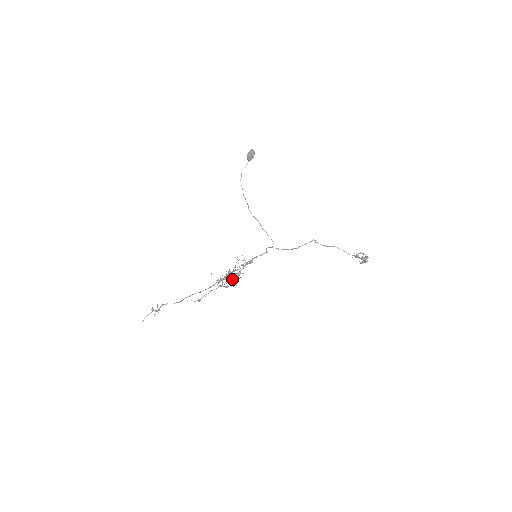
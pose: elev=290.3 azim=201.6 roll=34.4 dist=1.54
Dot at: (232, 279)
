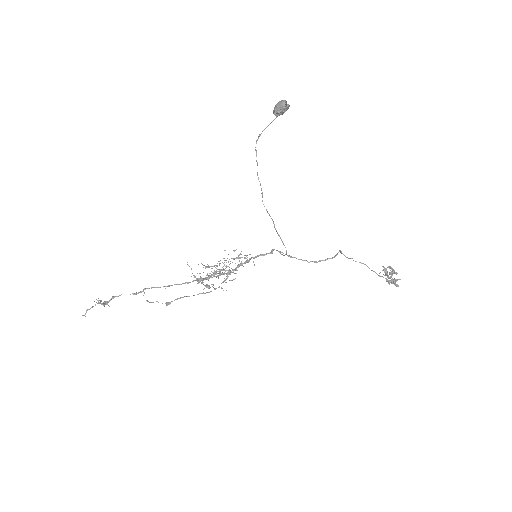
Dot at: (216, 276)
